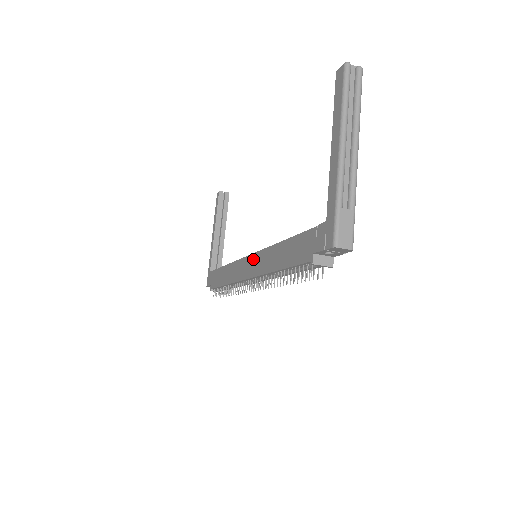
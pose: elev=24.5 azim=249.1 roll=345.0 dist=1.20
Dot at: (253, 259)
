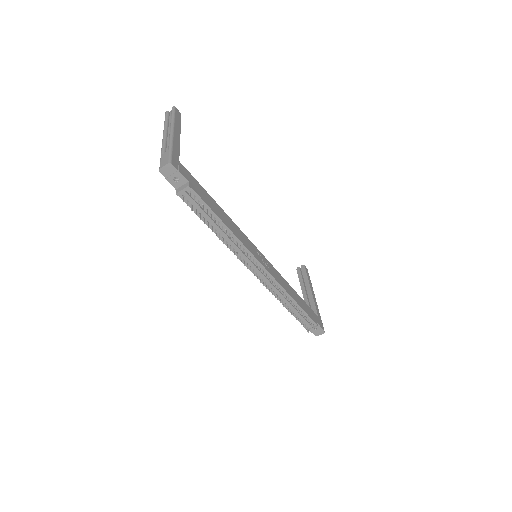
Dot at: occluded
